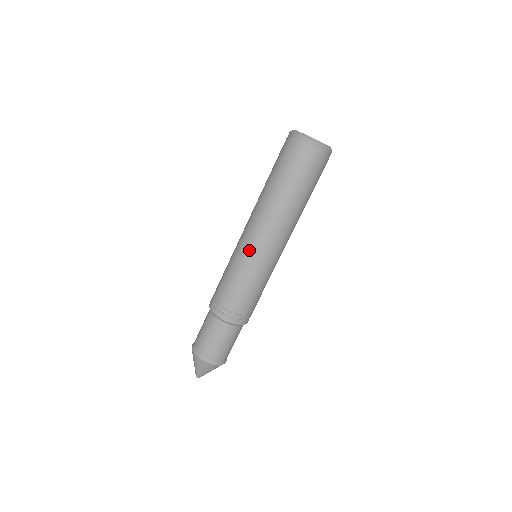
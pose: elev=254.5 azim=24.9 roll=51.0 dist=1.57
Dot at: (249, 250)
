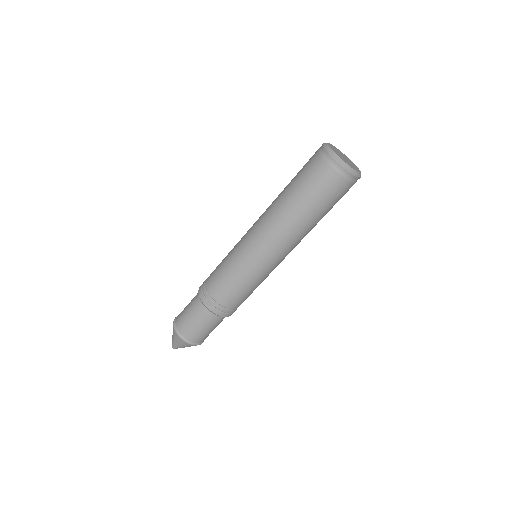
Dot at: (244, 245)
